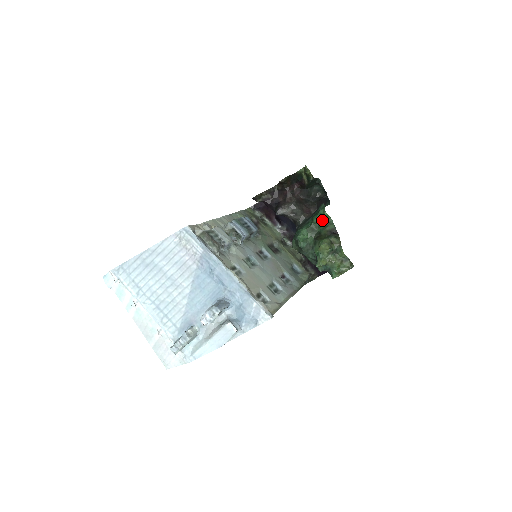
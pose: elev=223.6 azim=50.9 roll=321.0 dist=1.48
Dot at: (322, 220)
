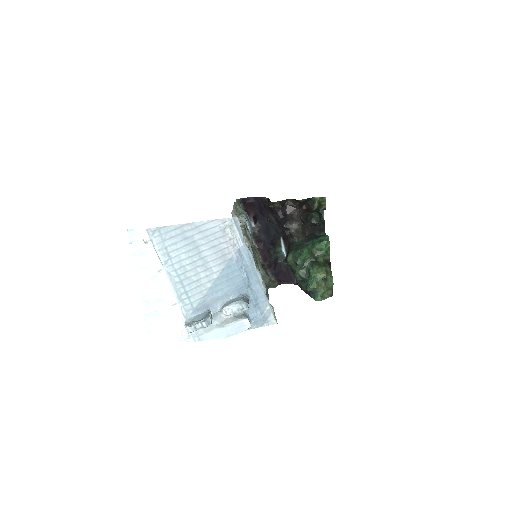
Dot at: (323, 249)
